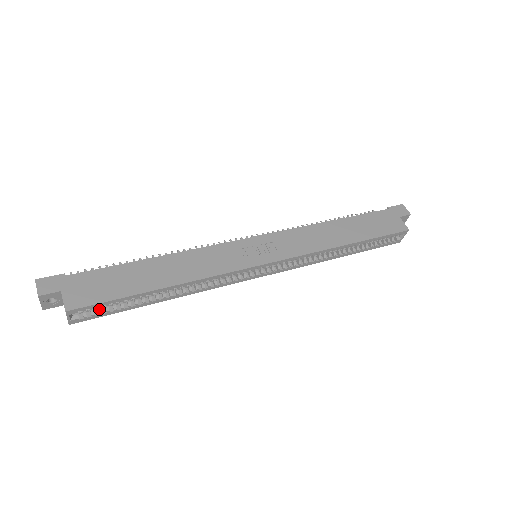
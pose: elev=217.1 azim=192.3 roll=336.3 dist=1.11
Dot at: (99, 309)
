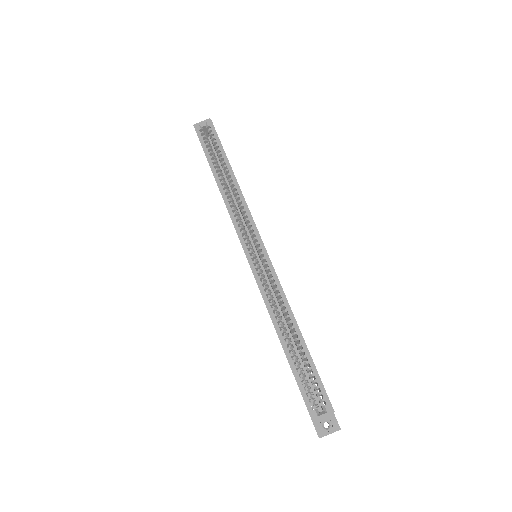
Dot at: (208, 140)
